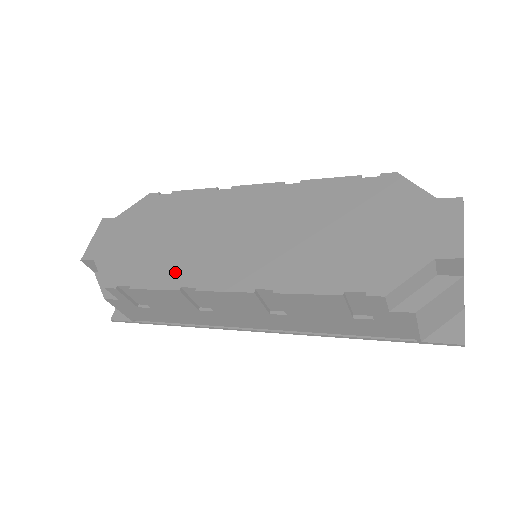
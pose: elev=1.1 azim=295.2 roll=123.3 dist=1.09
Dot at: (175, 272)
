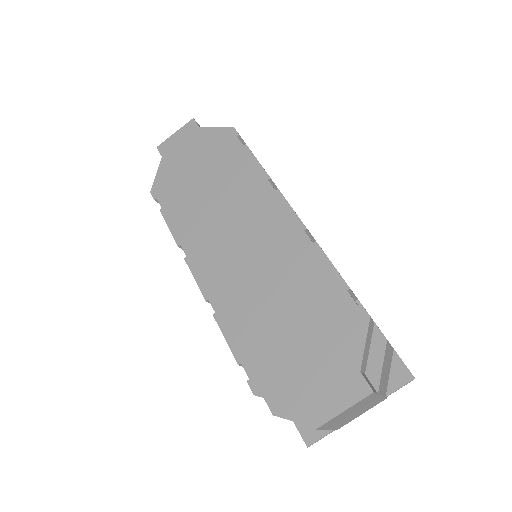
Dot at: (187, 228)
